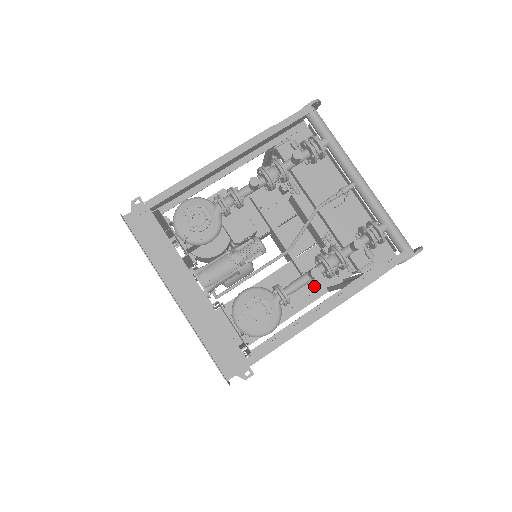
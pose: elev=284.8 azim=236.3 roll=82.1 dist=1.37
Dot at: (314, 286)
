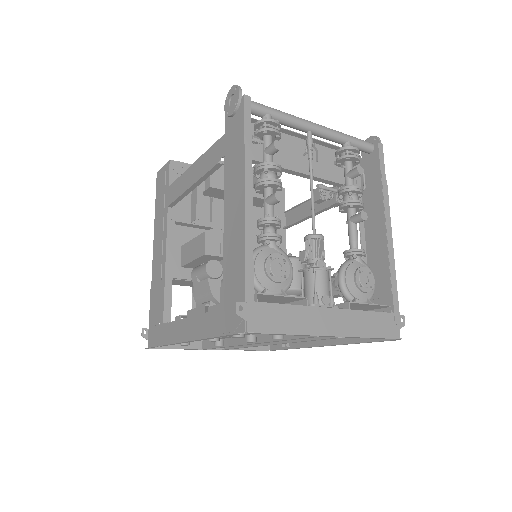
Dot at: occluded
